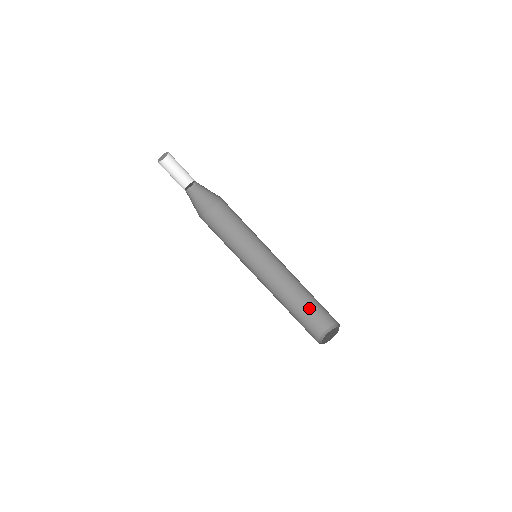
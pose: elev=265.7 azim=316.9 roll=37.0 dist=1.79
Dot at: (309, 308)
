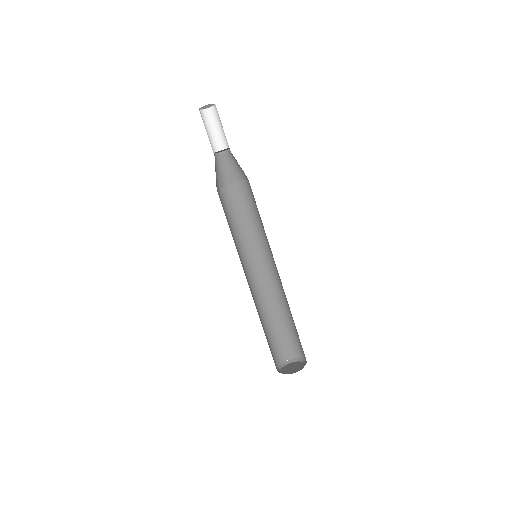
Dot at: (271, 336)
